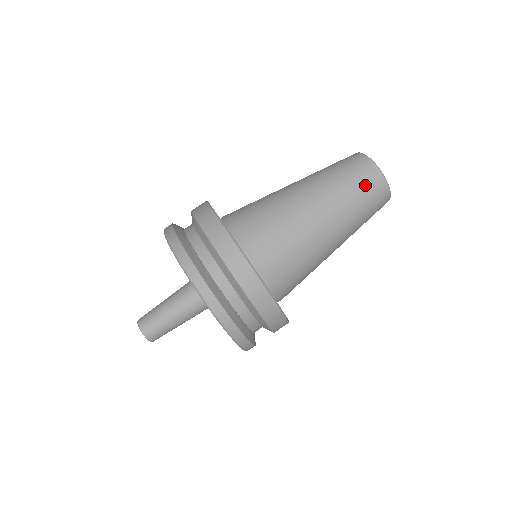
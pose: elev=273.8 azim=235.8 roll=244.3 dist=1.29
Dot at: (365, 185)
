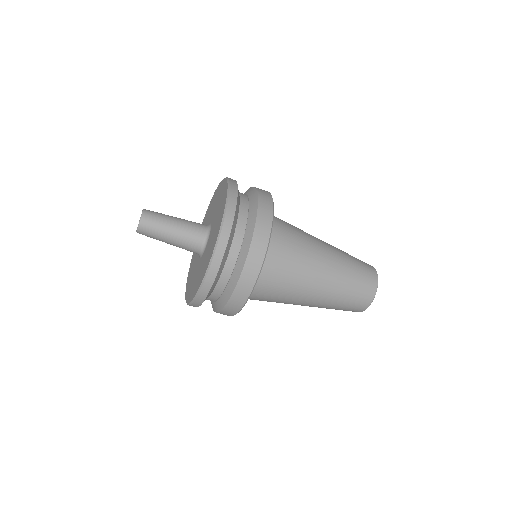
Dot at: occluded
